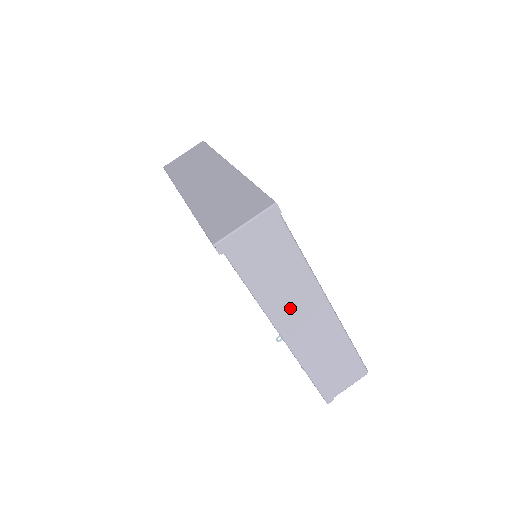
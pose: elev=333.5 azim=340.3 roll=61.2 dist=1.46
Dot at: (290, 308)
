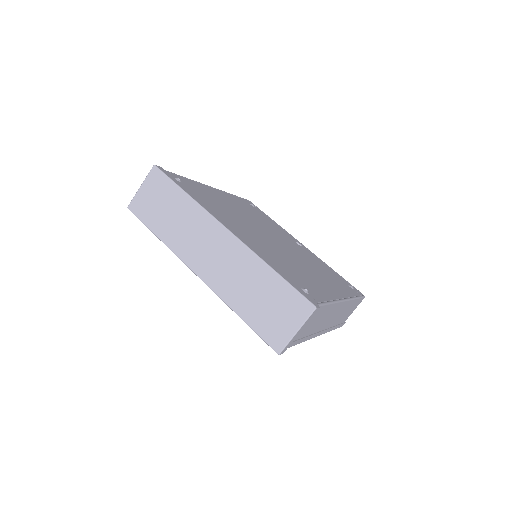
Dot at: (322, 324)
